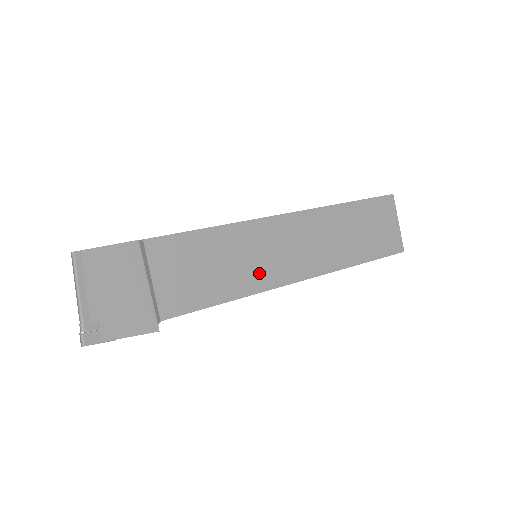
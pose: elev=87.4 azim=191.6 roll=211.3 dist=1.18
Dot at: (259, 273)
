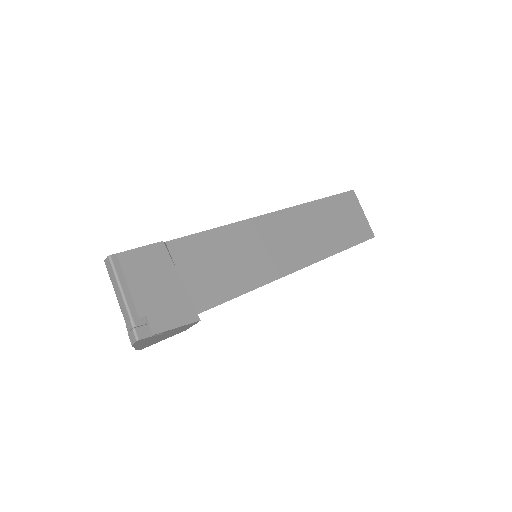
Dot at: (267, 264)
